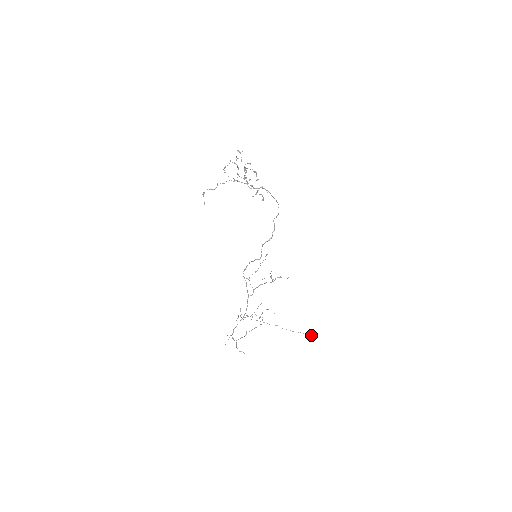
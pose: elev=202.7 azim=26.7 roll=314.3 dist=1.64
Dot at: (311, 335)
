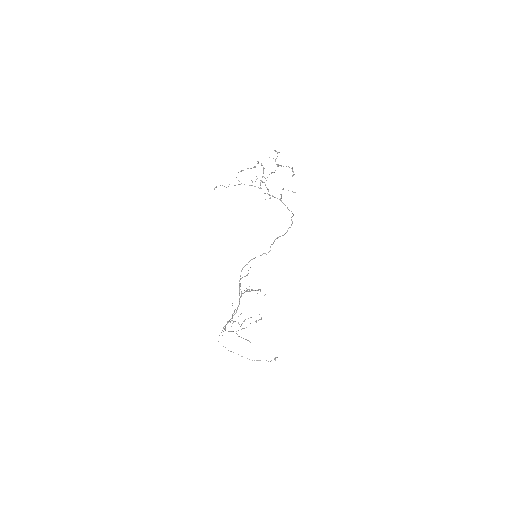
Dot at: occluded
